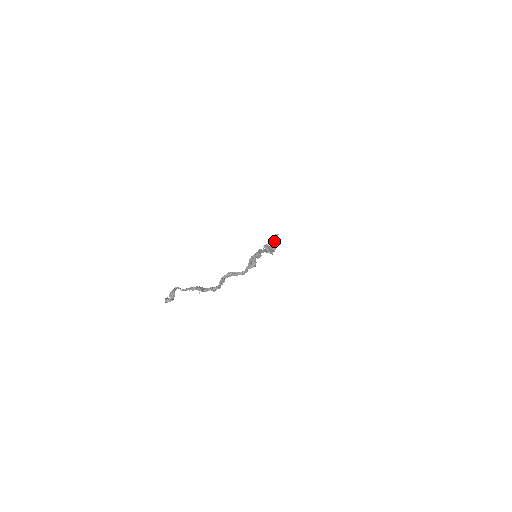
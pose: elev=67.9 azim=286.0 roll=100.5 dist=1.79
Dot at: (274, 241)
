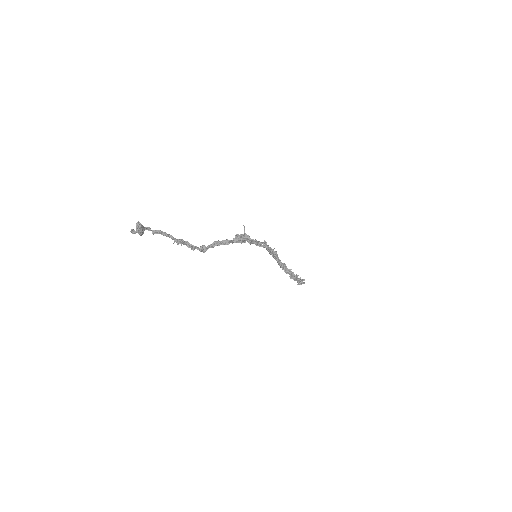
Dot at: occluded
